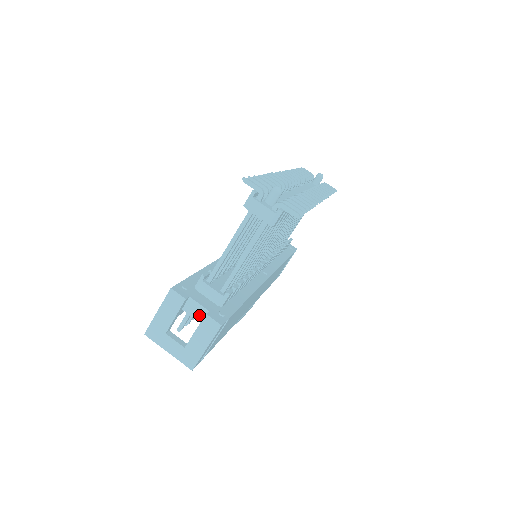
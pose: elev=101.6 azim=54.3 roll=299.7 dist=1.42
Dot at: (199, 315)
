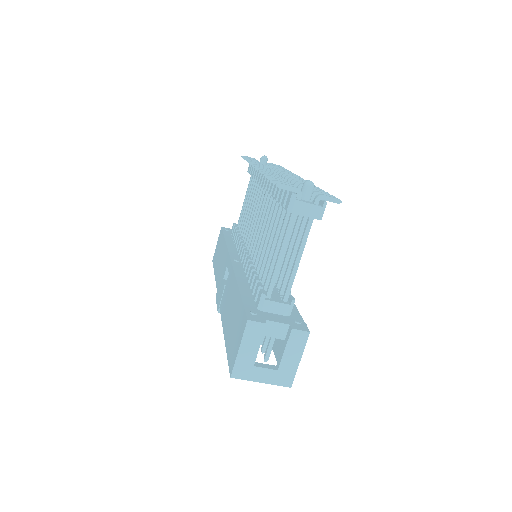
Dot at: (280, 333)
